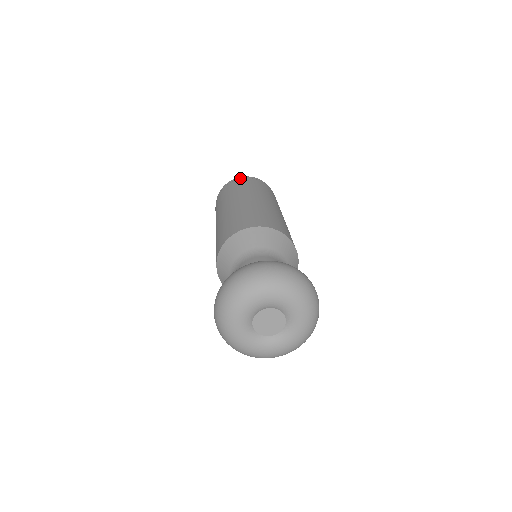
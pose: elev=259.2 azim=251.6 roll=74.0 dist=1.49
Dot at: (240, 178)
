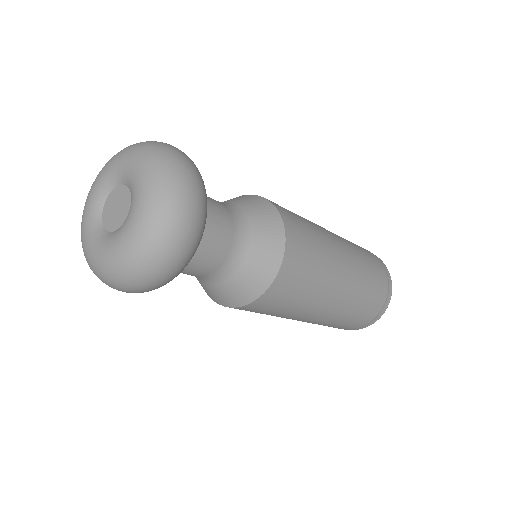
Dot at: occluded
